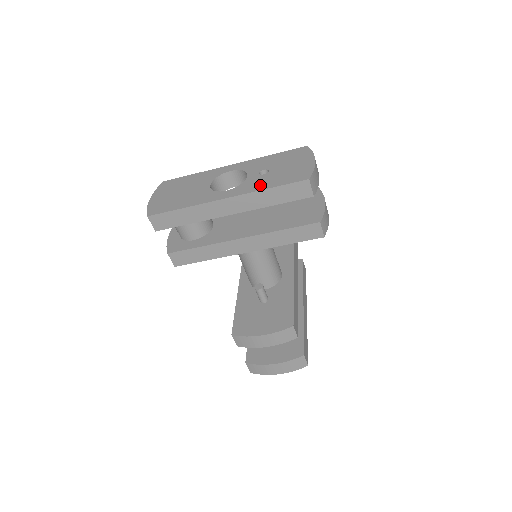
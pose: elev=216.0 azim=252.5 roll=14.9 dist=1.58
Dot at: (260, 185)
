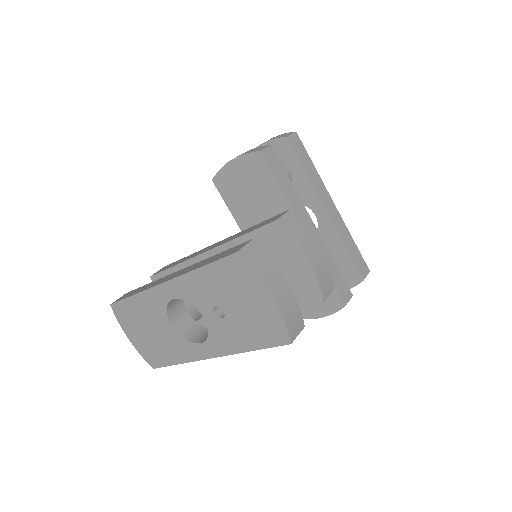
Dot at: (234, 343)
